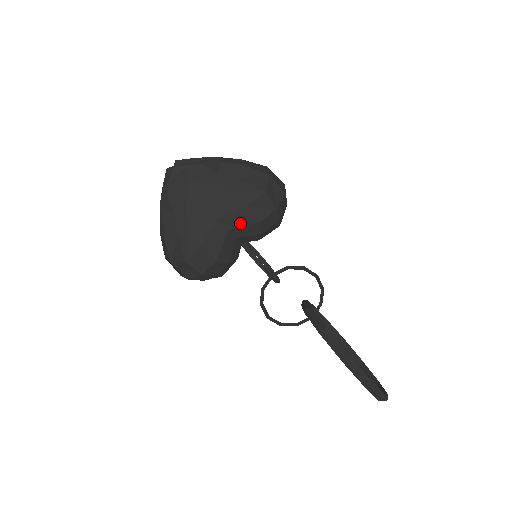
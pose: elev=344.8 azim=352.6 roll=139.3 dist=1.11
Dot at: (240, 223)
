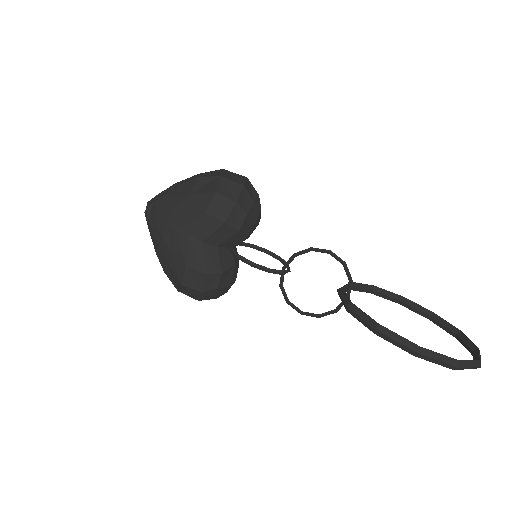
Dot at: (208, 231)
